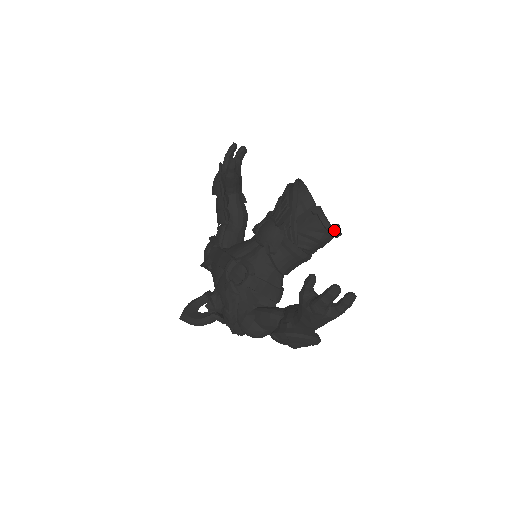
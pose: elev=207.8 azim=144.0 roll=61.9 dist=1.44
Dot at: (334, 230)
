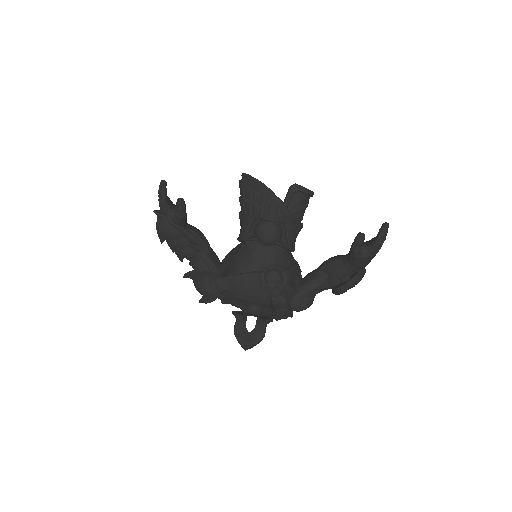
Dot at: (313, 192)
